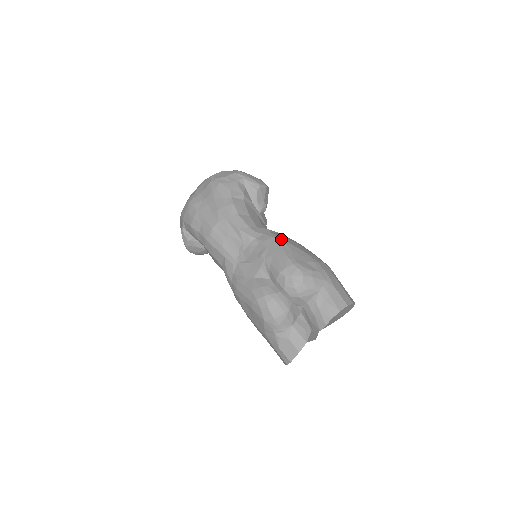
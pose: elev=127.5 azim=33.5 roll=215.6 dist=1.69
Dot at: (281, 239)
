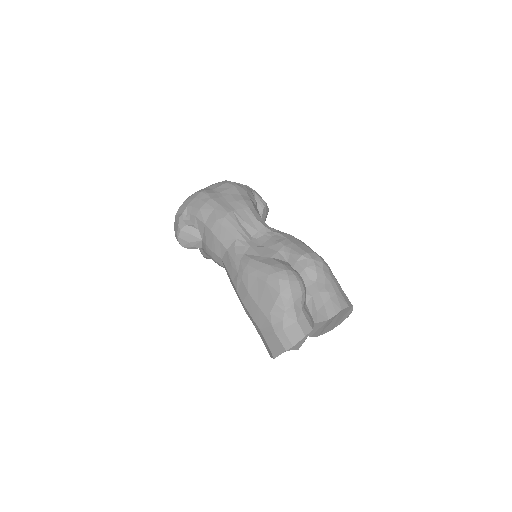
Dot at: occluded
